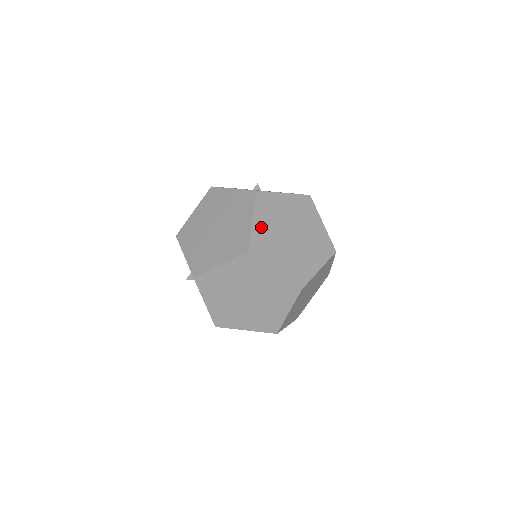
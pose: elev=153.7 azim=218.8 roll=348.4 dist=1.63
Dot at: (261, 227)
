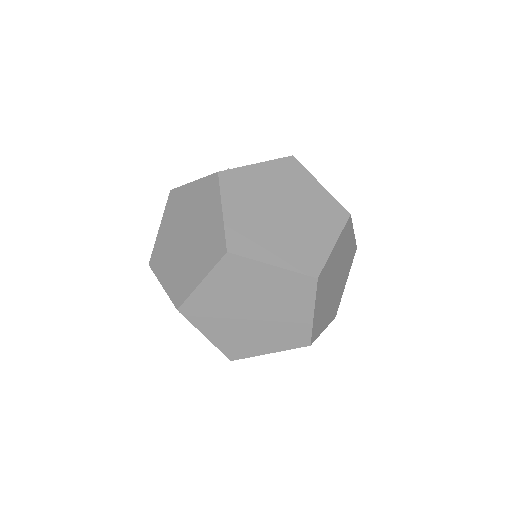
Dot at: (237, 215)
